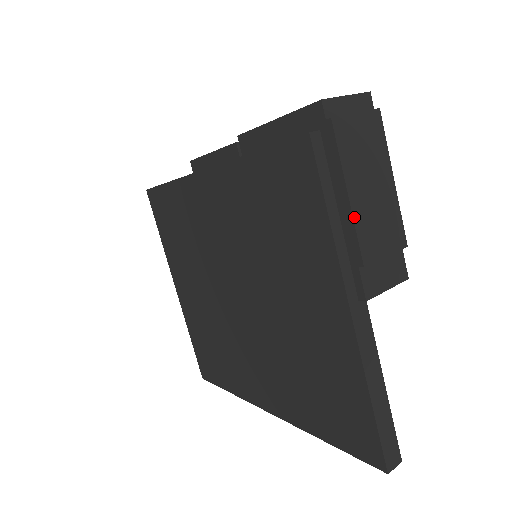
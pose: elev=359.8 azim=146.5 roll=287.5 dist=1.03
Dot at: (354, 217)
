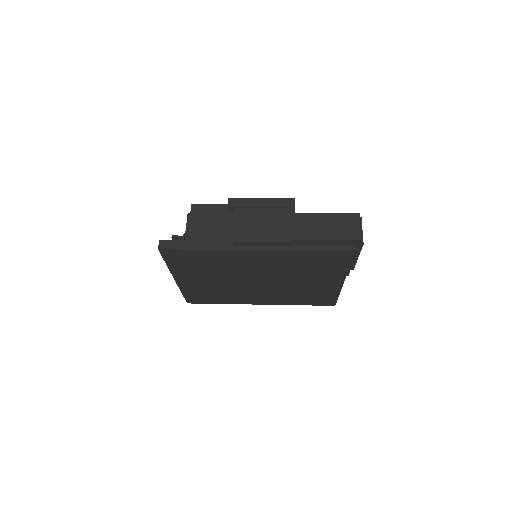
Dot at: (356, 262)
